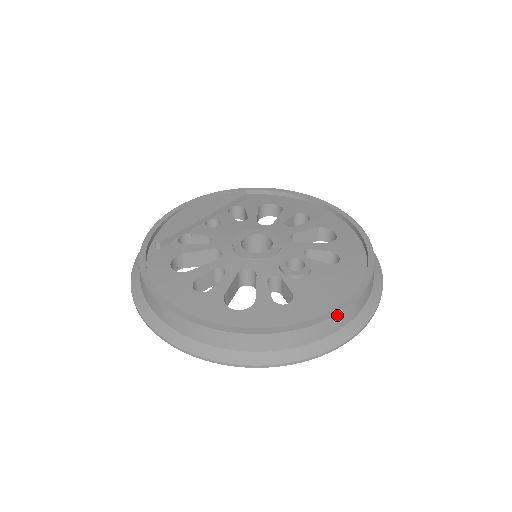
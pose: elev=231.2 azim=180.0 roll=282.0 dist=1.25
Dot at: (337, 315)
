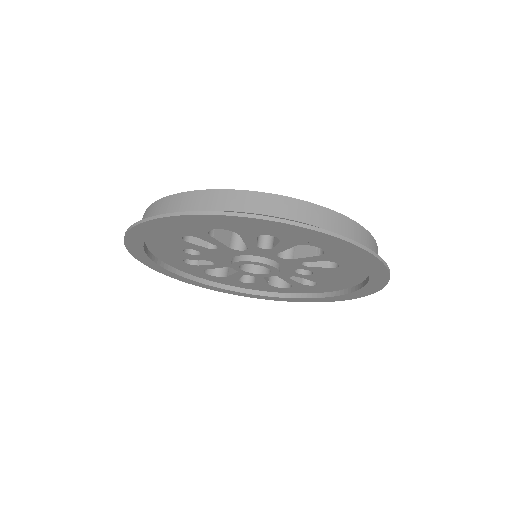
Dot at: occluded
